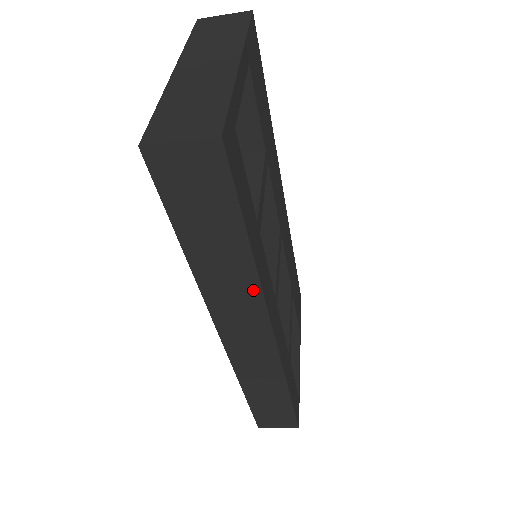
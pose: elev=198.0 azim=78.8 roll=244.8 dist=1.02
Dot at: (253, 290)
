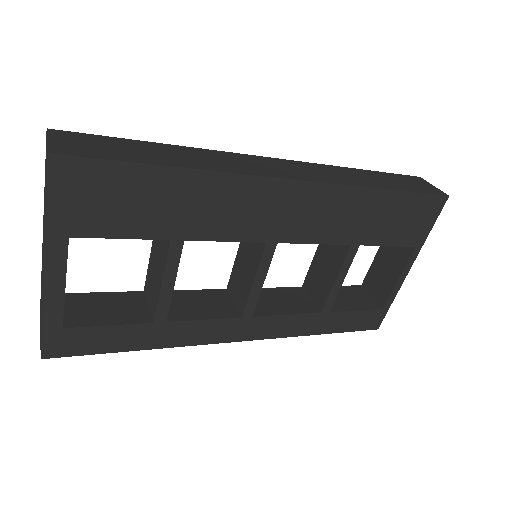
Dot at: occluded
